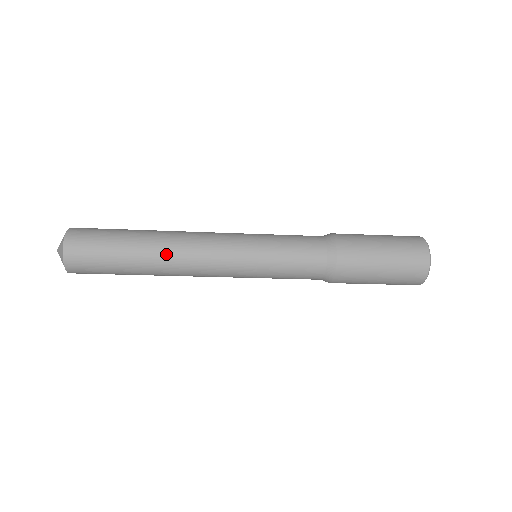
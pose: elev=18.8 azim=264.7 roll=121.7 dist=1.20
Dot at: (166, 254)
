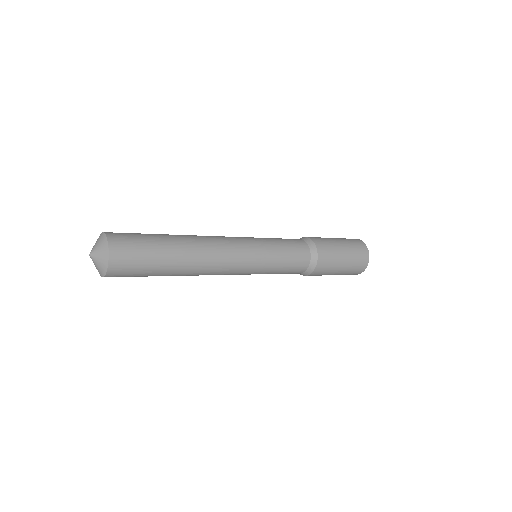
Dot at: (199, 249)
